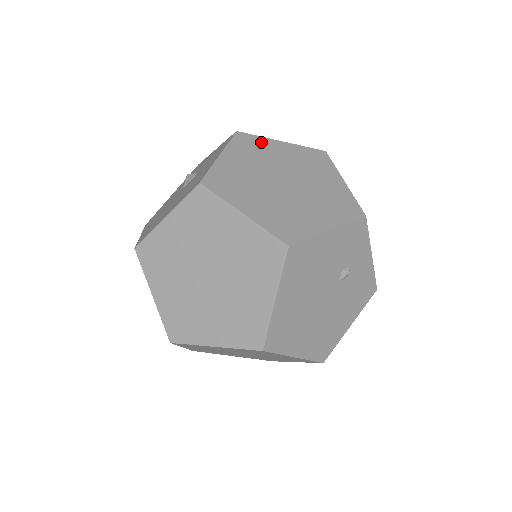
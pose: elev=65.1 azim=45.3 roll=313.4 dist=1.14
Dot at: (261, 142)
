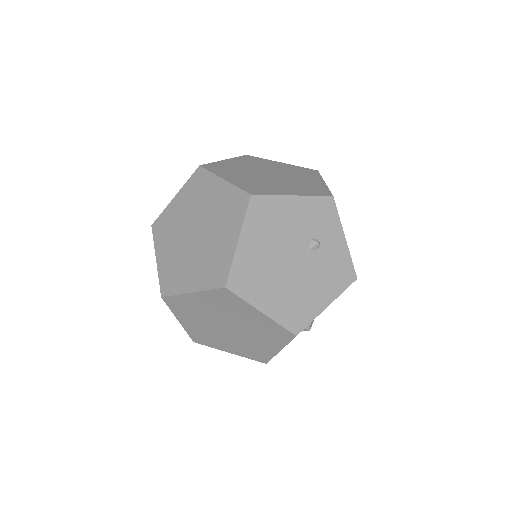
Dot at: (263, 160)
